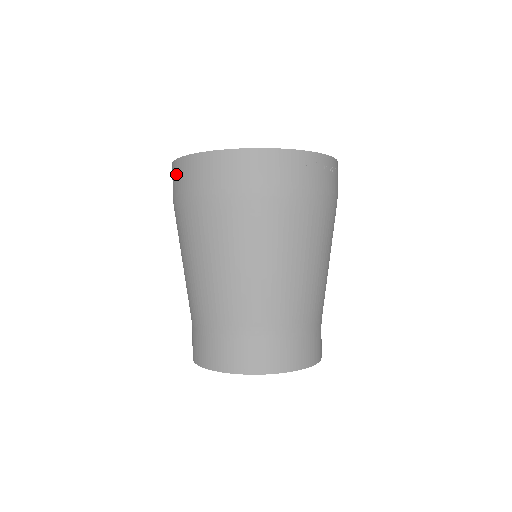
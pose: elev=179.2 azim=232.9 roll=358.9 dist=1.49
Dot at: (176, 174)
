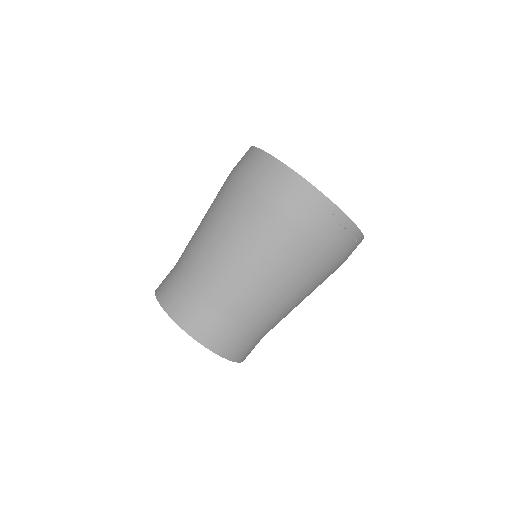
Dot at: (244, 156)
